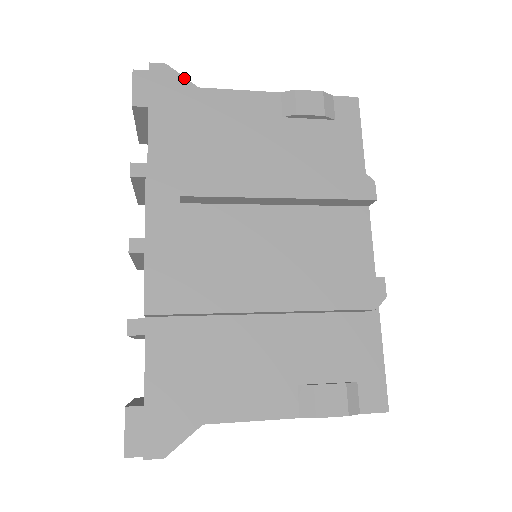
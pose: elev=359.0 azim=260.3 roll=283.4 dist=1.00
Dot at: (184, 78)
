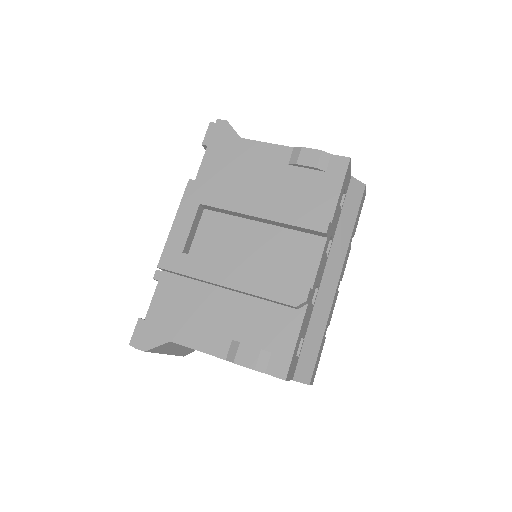
Dot at: (234, 131)
